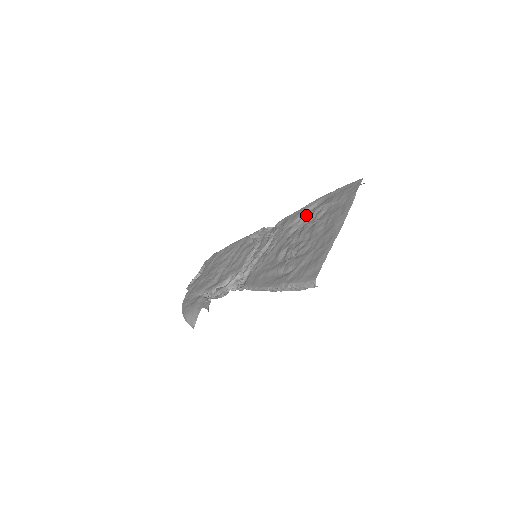
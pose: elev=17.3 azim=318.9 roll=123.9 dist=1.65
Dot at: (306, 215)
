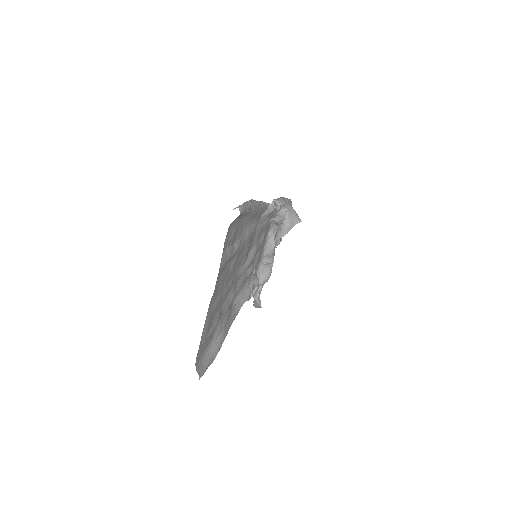
Dot at: occluded
